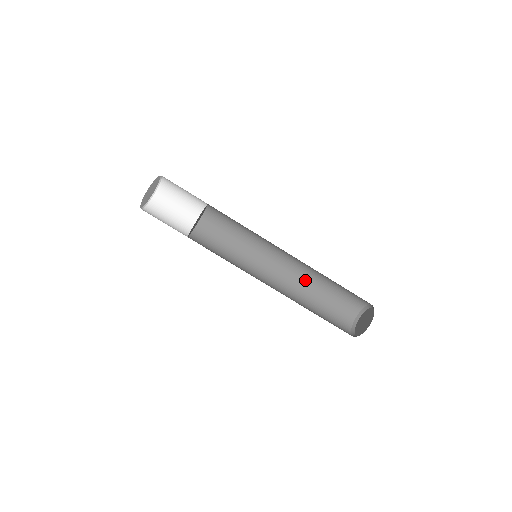
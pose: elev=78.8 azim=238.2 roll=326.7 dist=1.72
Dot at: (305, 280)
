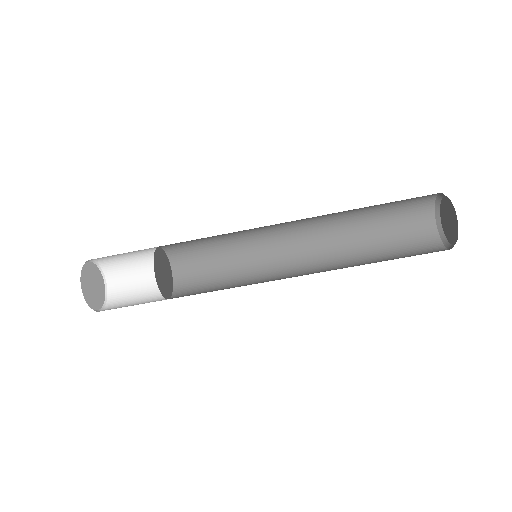
Dot at: (336, 215)
